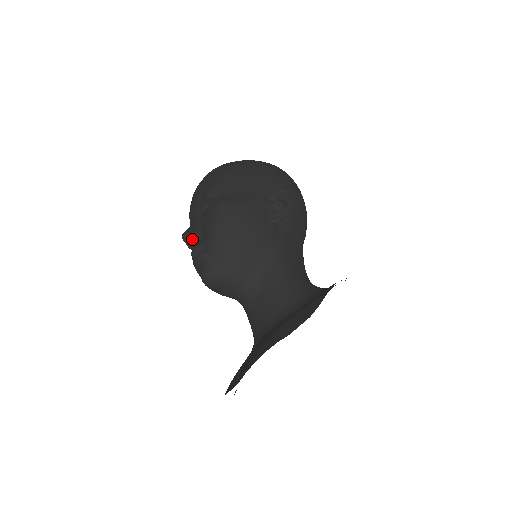
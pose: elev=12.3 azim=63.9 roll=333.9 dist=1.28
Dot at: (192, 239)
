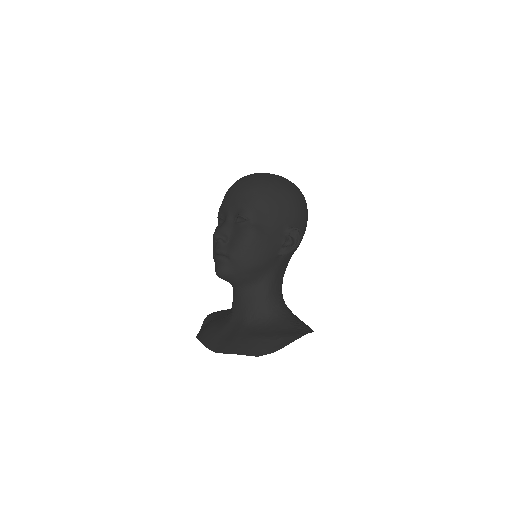
Dot at: (220, 240)
